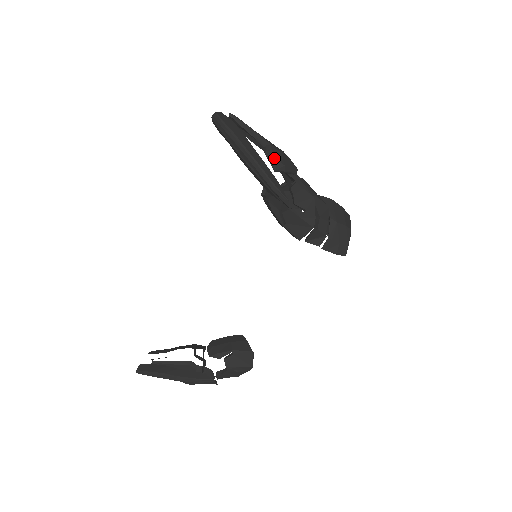
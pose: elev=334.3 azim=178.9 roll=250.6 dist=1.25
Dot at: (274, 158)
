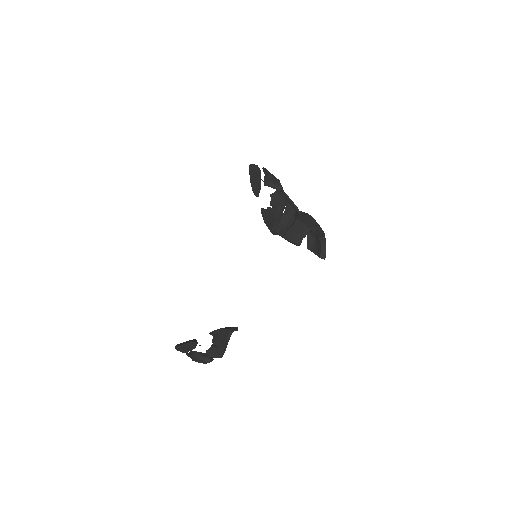
Dot at: (266, 178)
